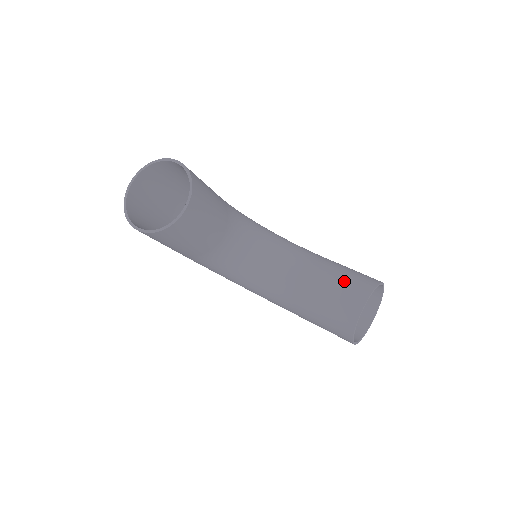
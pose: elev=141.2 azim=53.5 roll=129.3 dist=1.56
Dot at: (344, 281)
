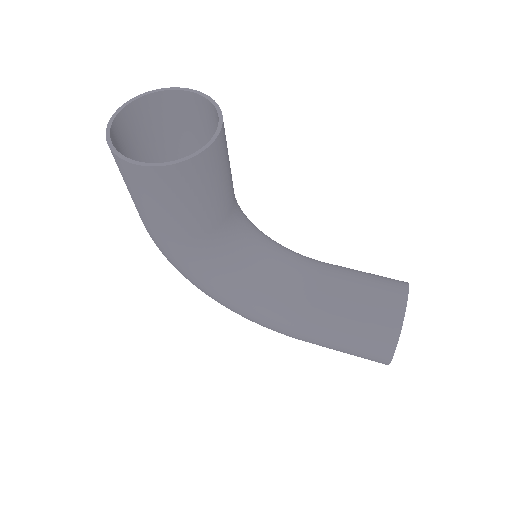
Dot at: (371, 279)
